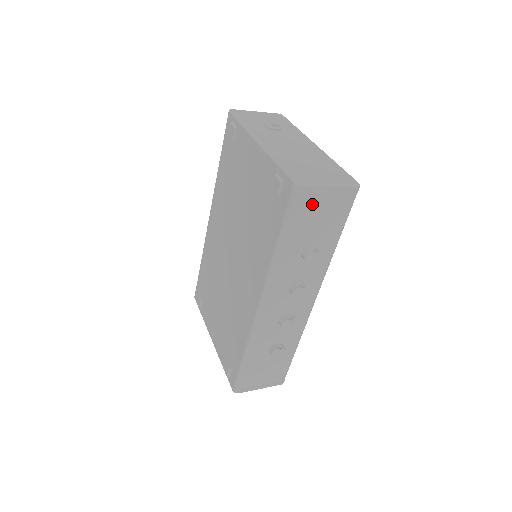
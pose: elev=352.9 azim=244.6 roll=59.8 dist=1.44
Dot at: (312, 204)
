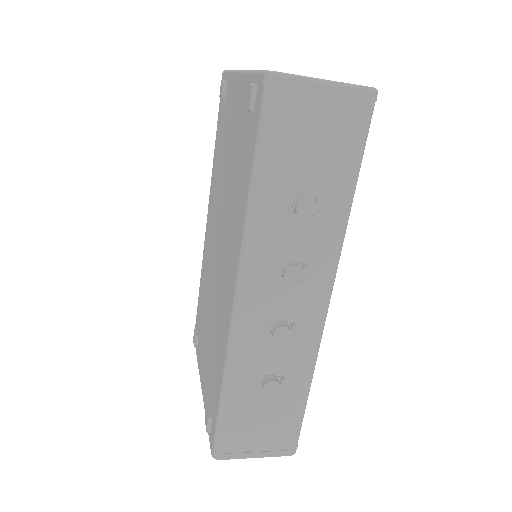
Dot at: (299, 112)
